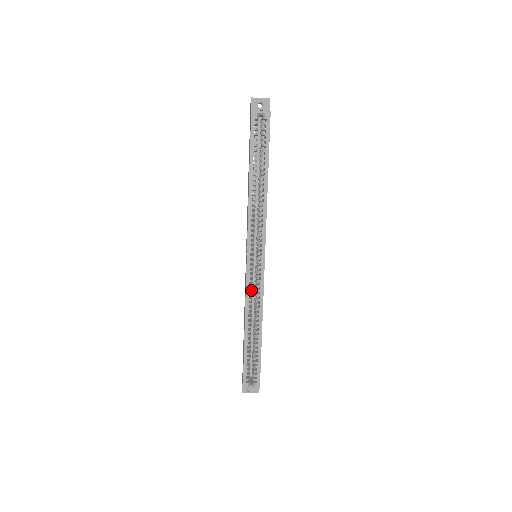
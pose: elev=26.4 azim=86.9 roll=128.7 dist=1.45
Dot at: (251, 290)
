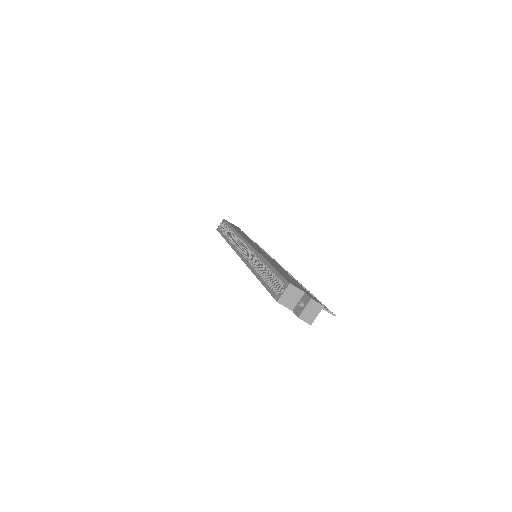
Dot at: (249, 260)
